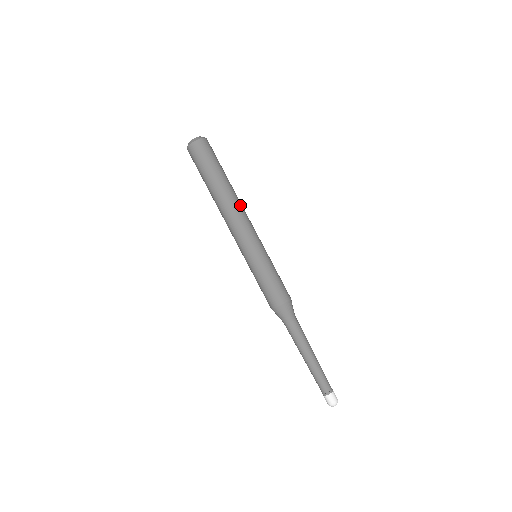
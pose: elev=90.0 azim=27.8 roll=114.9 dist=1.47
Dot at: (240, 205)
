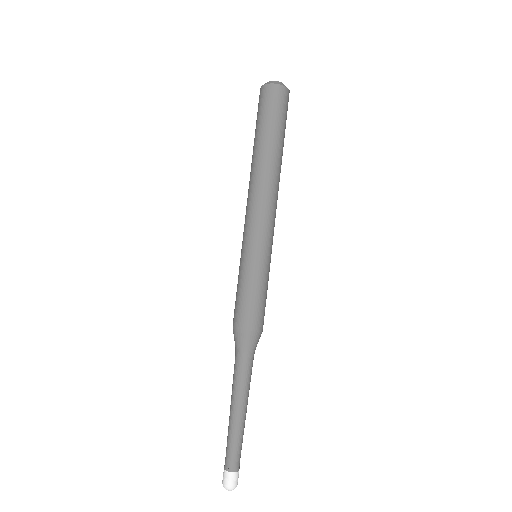
Dot at: (273, 186)
